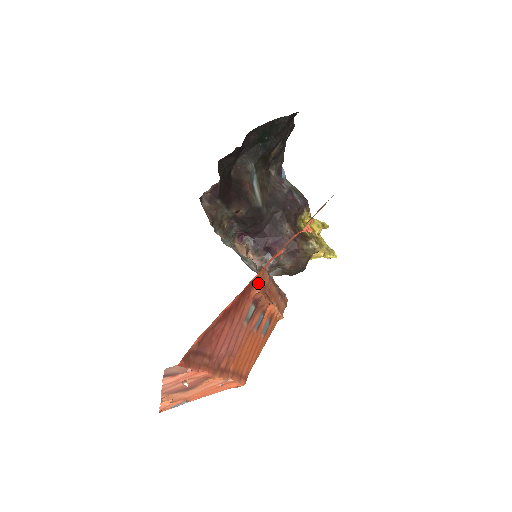
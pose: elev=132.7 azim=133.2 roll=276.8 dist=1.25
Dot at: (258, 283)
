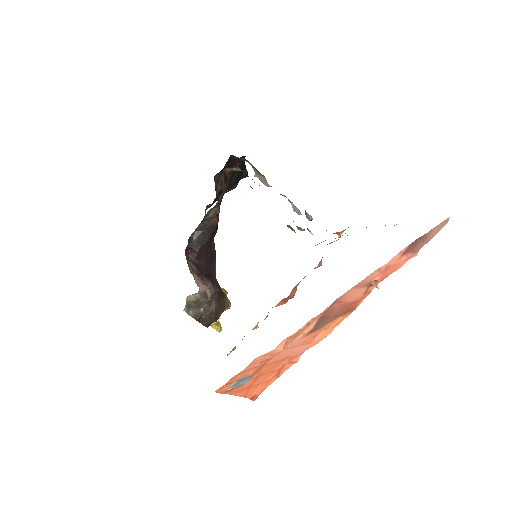
Dot at: occluded
